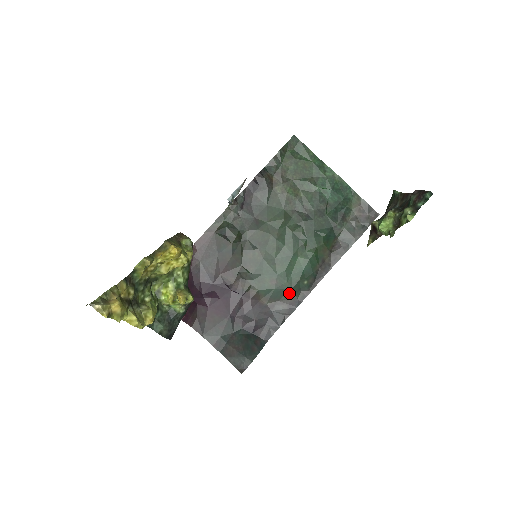
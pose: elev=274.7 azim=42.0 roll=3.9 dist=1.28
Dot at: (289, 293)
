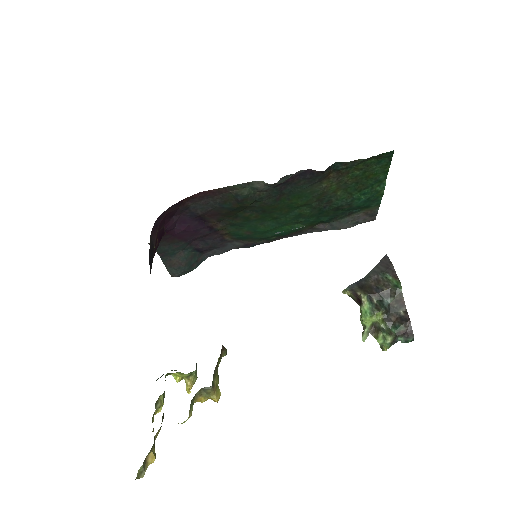
Dot at: (253, 239)
